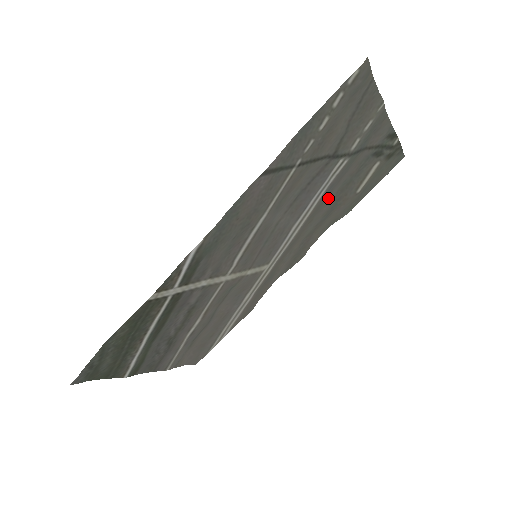
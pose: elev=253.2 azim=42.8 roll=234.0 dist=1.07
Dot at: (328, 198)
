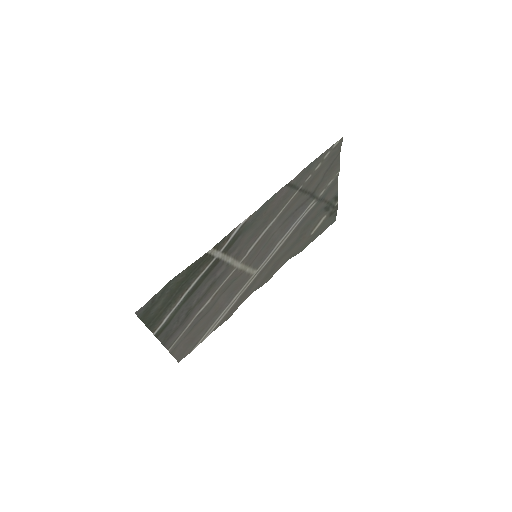
Dot at: (297, 231)
